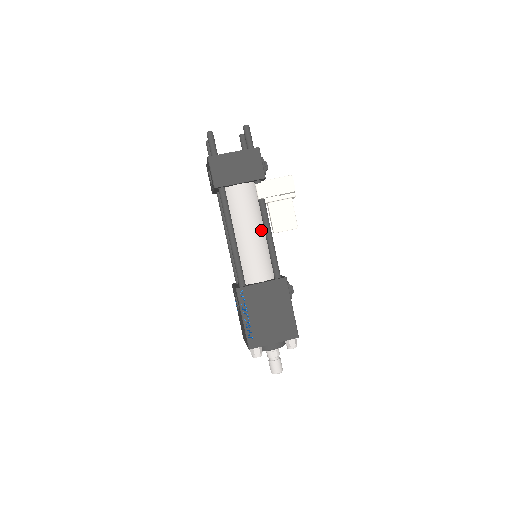
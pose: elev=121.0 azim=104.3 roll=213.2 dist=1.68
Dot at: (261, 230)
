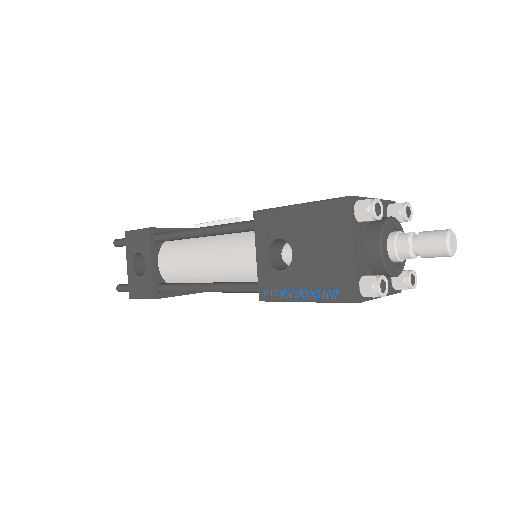
Dot at: occluded
